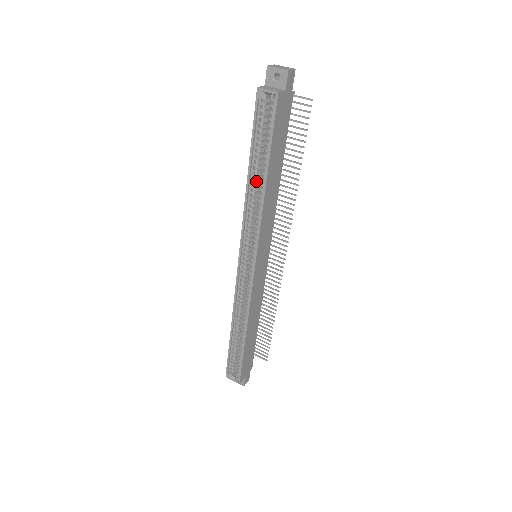
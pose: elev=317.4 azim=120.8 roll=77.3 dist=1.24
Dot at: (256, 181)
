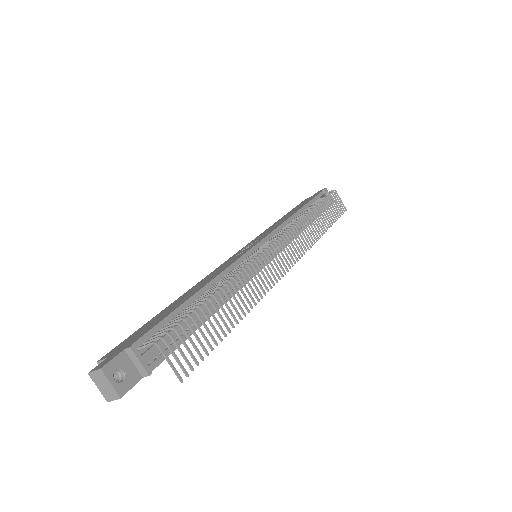
Dot at: occluded
